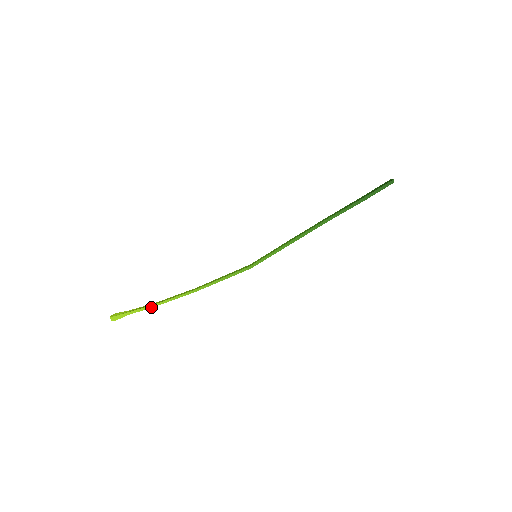
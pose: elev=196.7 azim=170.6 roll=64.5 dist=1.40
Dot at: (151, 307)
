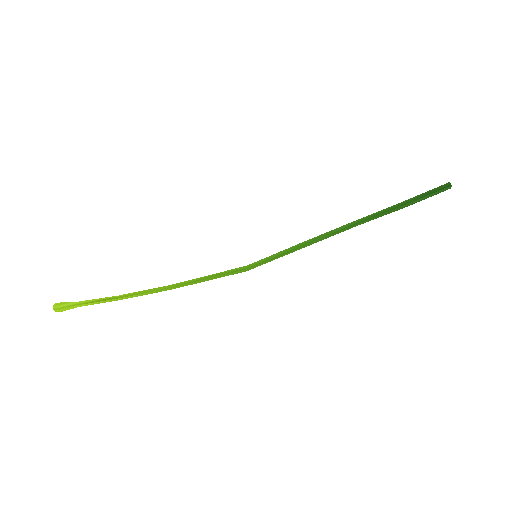
Dot at: (110, 301)
